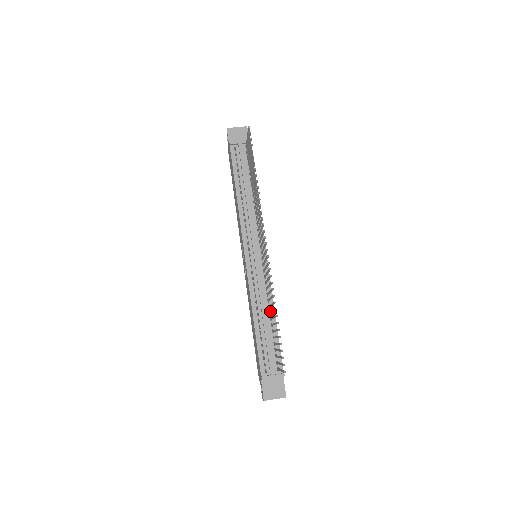
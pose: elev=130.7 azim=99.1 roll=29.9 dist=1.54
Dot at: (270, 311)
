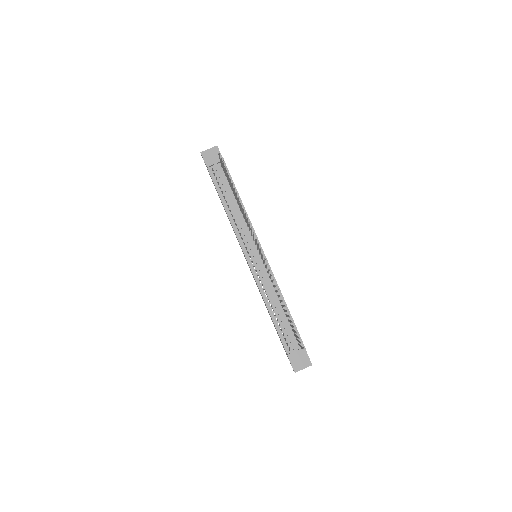
Dot at: (280, 301)
